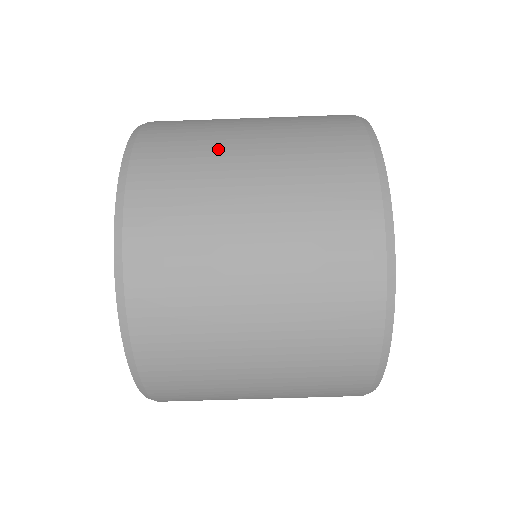
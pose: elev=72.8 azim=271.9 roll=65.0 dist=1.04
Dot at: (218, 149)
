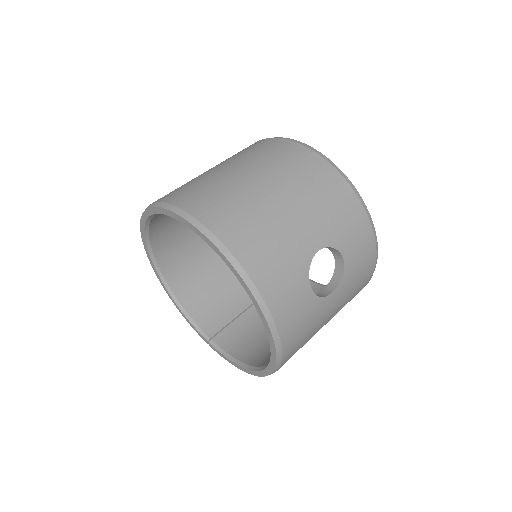
Dot at: occluded
